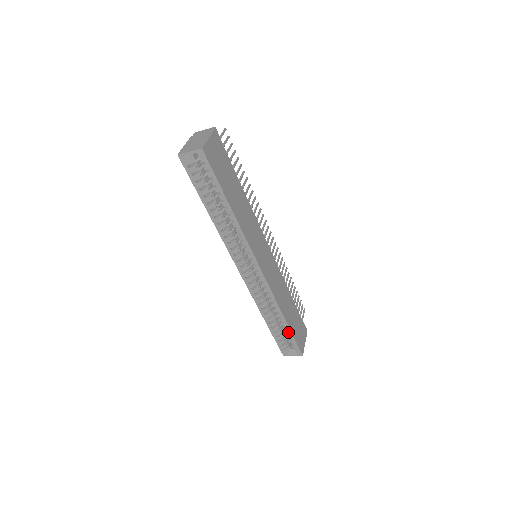
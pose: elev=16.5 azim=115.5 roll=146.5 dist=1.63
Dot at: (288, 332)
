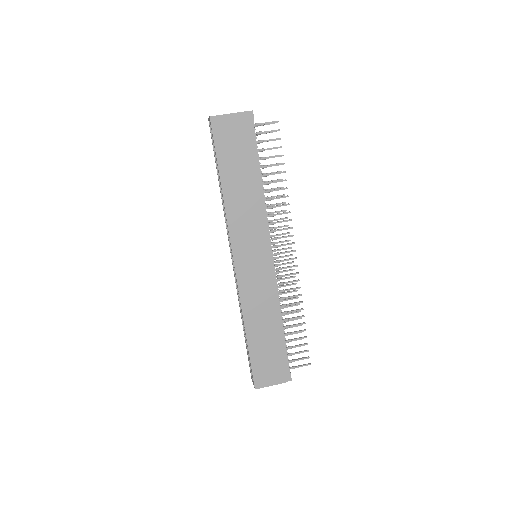
Dot at: (248, 350)
